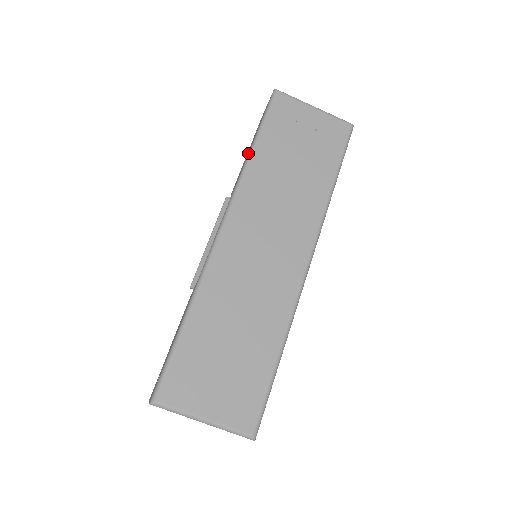
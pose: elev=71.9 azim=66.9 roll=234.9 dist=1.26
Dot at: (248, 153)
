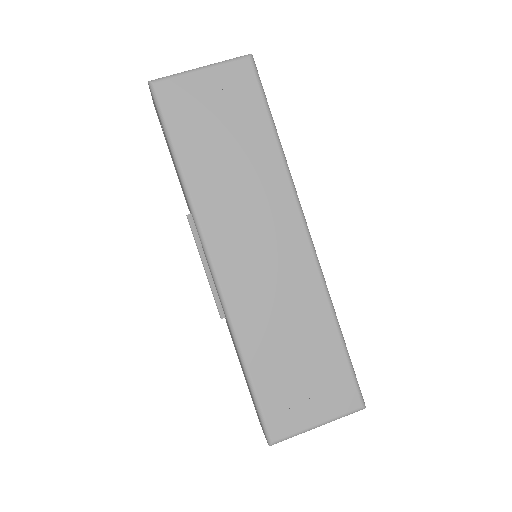
Dot at: occluded
